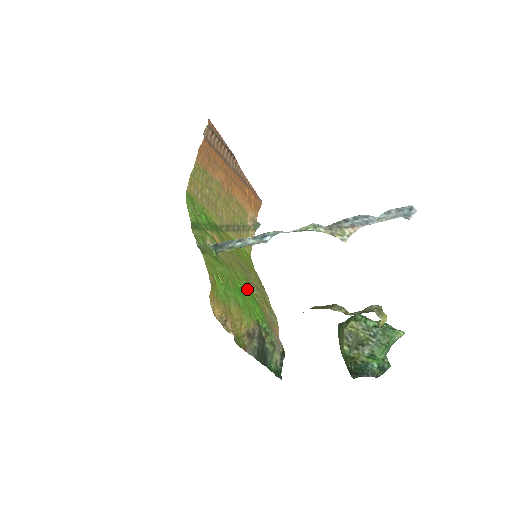
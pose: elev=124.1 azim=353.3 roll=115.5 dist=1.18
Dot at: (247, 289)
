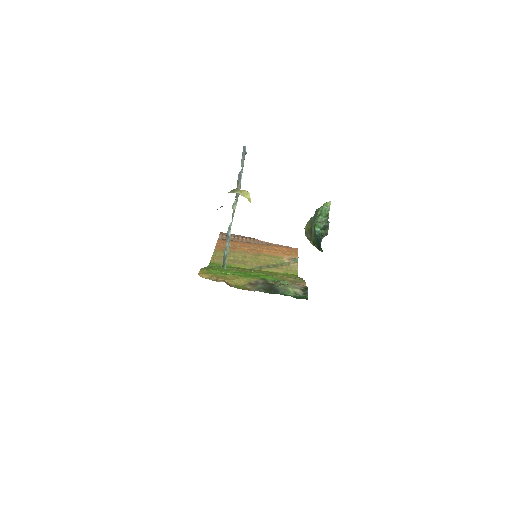
Dot at: occluded
